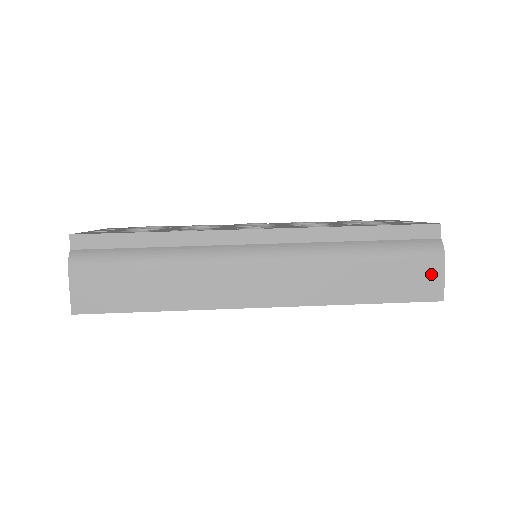
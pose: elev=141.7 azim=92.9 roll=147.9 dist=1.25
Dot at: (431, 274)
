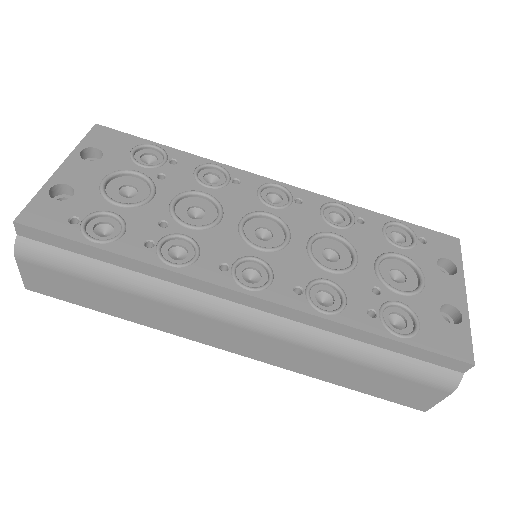
Dot at: (426, 396)
